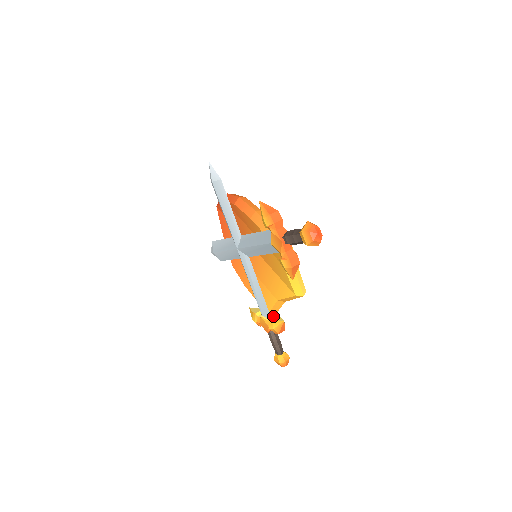
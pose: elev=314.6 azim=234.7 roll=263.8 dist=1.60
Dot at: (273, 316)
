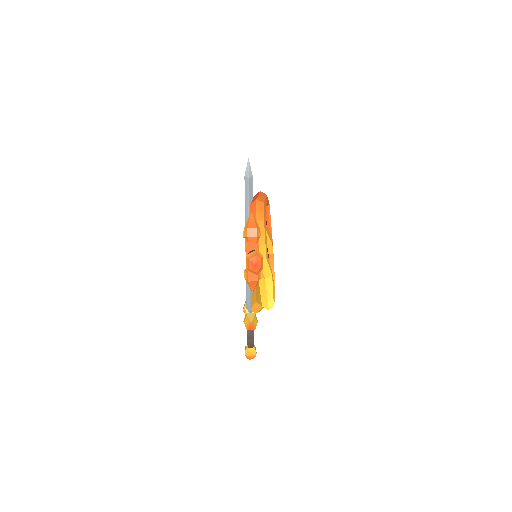
Dot at: (251, 313)
